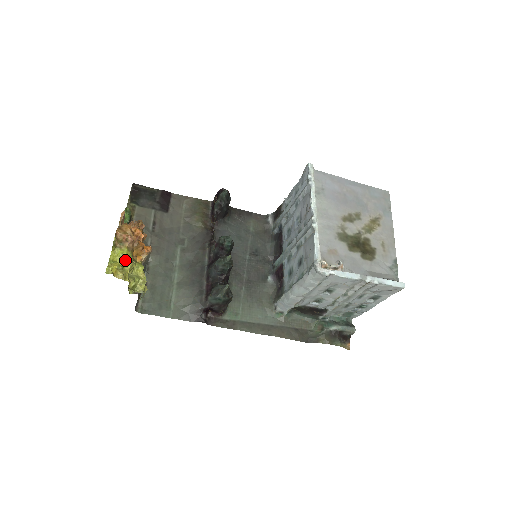
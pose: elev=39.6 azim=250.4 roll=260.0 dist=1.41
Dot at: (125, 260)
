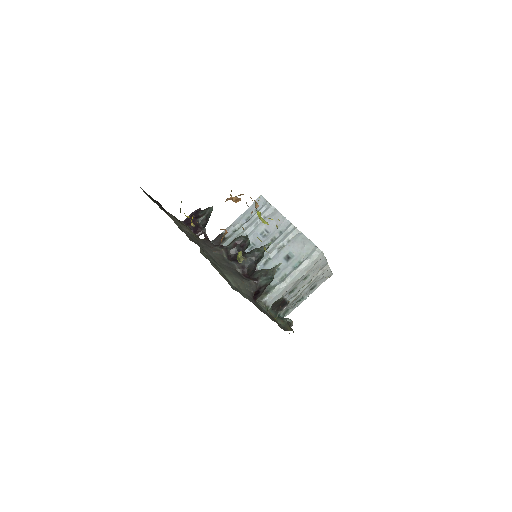
Dot at: (263, 220)
